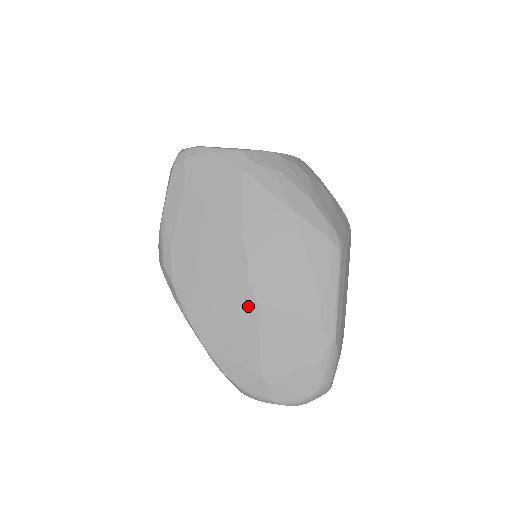
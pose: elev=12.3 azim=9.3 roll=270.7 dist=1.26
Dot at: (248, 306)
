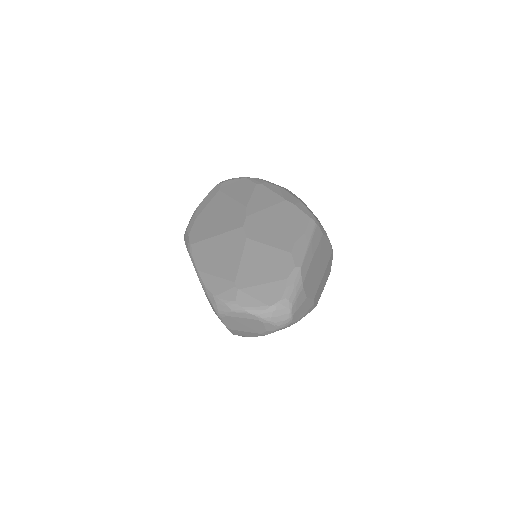
Dot at: (239, 240)
